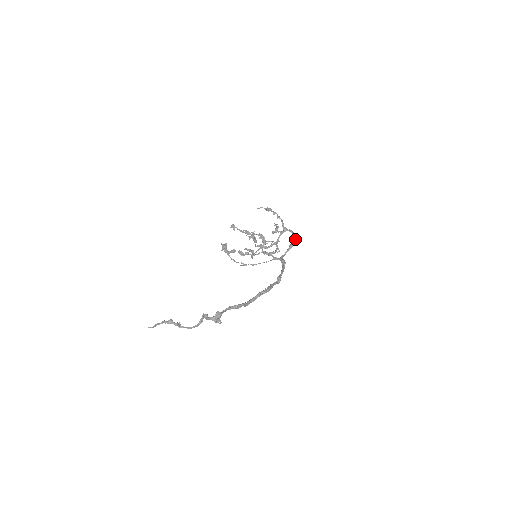
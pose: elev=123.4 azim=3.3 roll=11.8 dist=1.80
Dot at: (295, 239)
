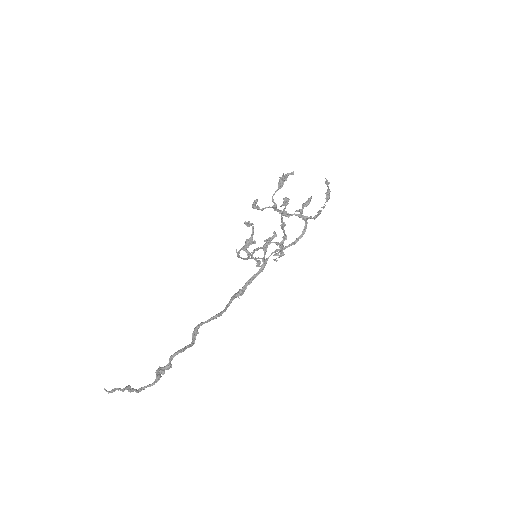
Dot at: occluded
